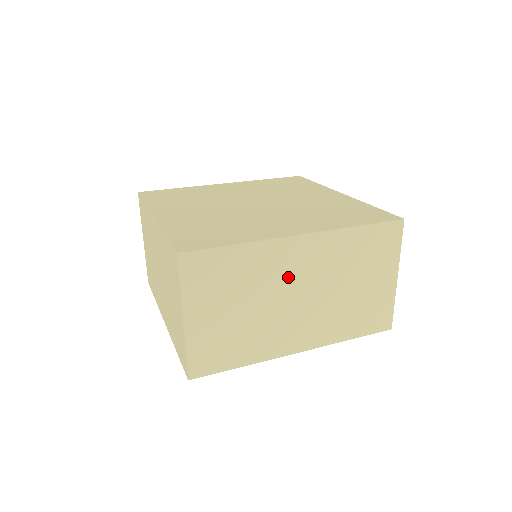
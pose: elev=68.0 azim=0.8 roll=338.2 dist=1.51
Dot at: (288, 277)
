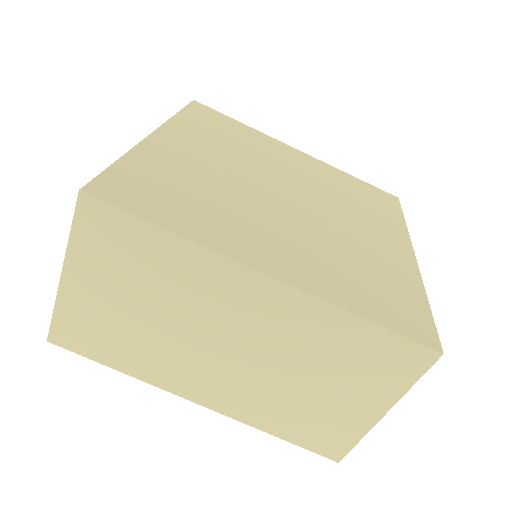
Dot at: occluded
